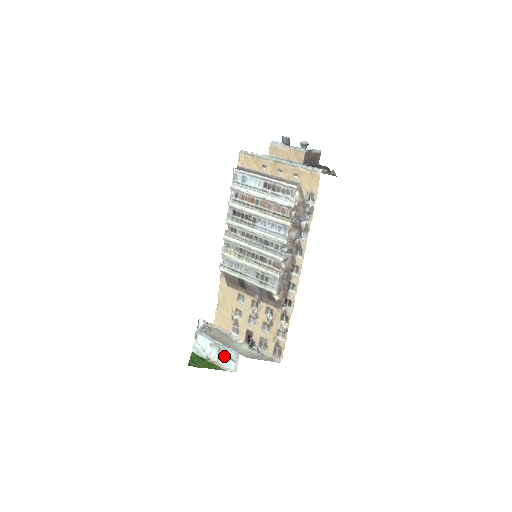
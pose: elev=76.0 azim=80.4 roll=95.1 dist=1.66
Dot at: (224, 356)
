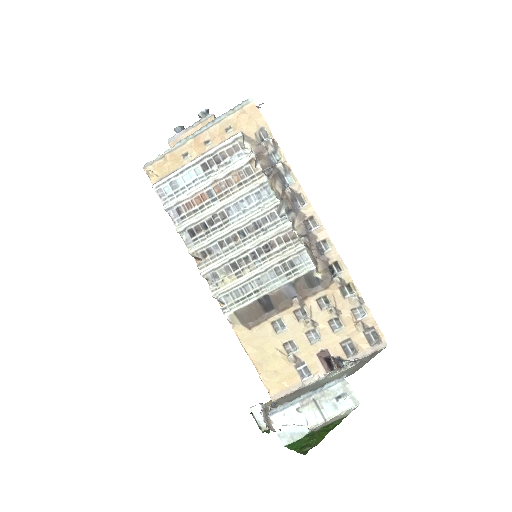
Dot at: (327, 403)
